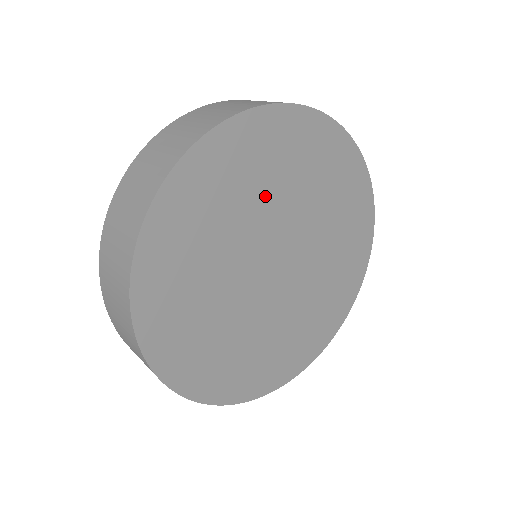
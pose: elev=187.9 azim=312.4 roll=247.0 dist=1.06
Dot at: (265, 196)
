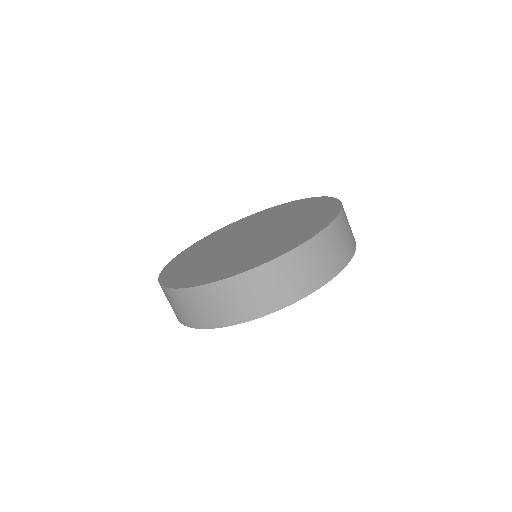
Dot at: occluded
